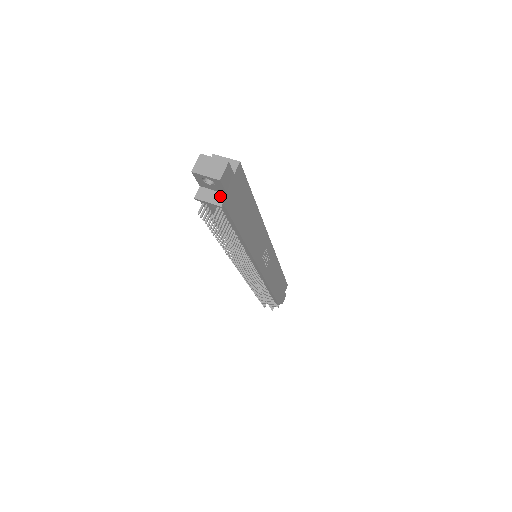
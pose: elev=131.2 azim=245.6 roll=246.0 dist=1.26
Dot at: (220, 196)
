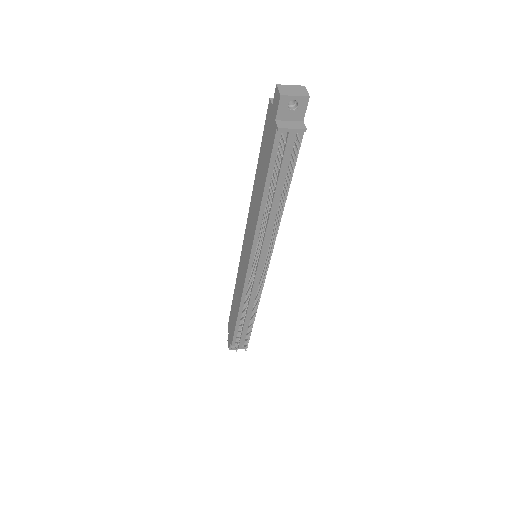
Dot at: (299, 123)
